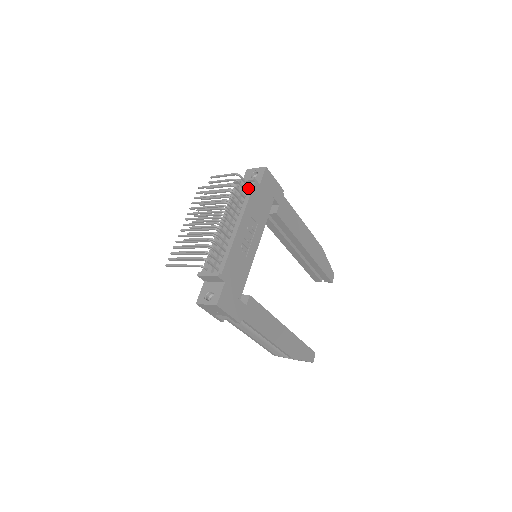
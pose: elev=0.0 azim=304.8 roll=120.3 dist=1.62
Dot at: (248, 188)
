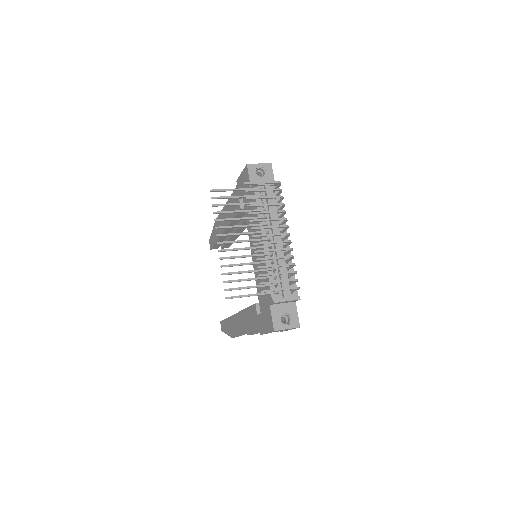
Dot at: (275, 193)
